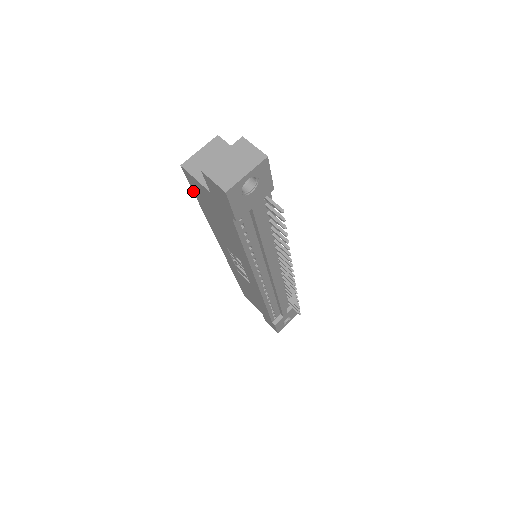
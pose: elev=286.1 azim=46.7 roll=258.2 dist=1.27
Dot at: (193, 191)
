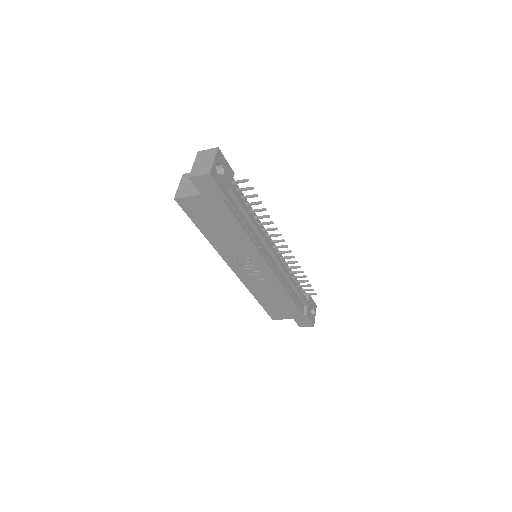
Dot at: (190, 218)
